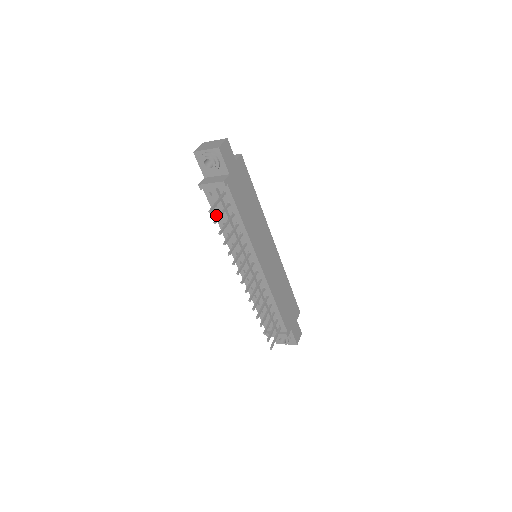
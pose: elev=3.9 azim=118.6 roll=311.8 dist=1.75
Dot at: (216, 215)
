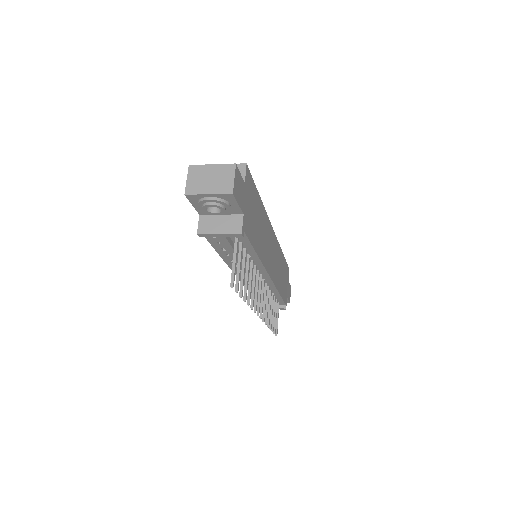
Dot at: (217, 249)
